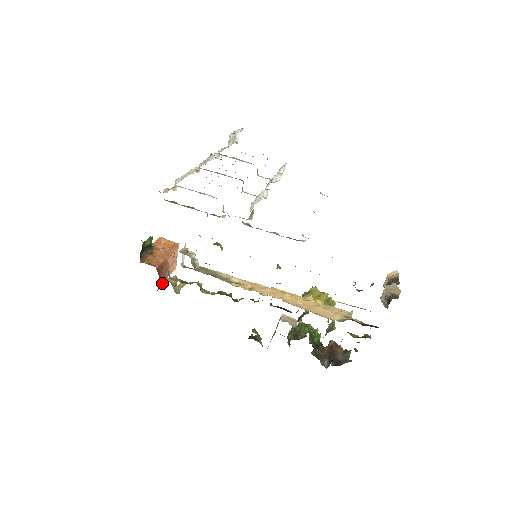
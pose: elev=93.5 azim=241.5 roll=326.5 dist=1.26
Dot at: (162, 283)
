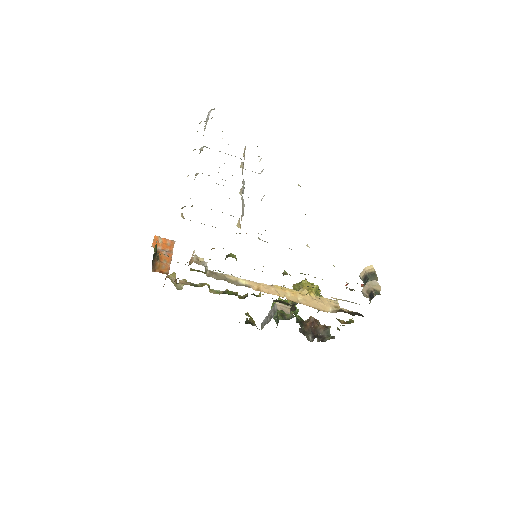
Dot at: occluded
